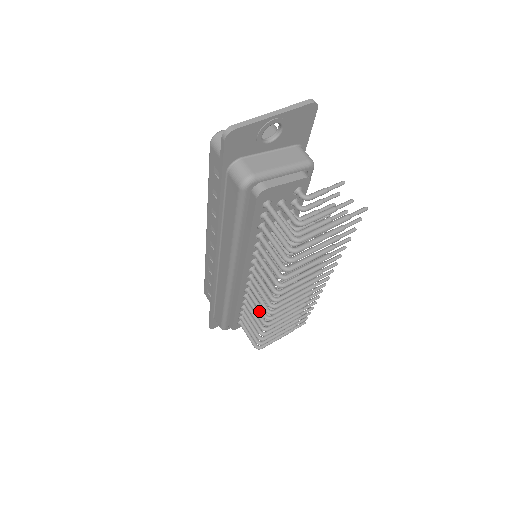
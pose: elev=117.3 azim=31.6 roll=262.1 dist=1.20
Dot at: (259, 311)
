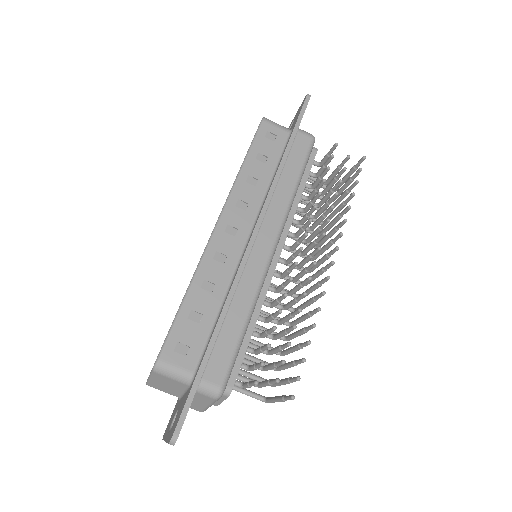
Dot at: occluded
